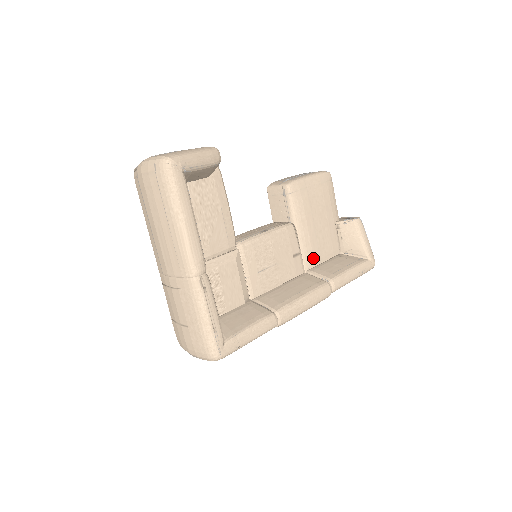
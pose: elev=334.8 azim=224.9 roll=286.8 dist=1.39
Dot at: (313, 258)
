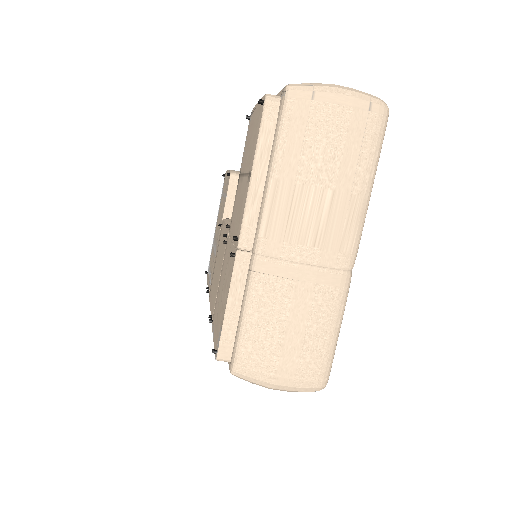
Dot at: occluded
